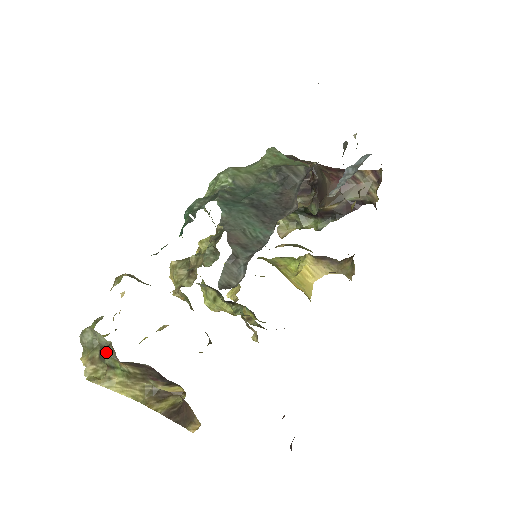
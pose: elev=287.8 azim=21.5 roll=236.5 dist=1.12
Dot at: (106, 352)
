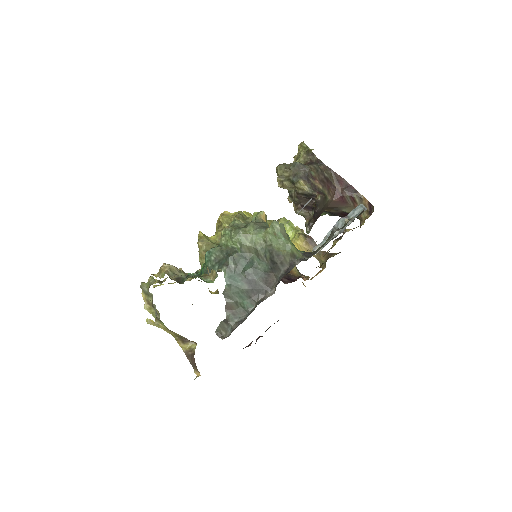
Dot at: (156, 314)
